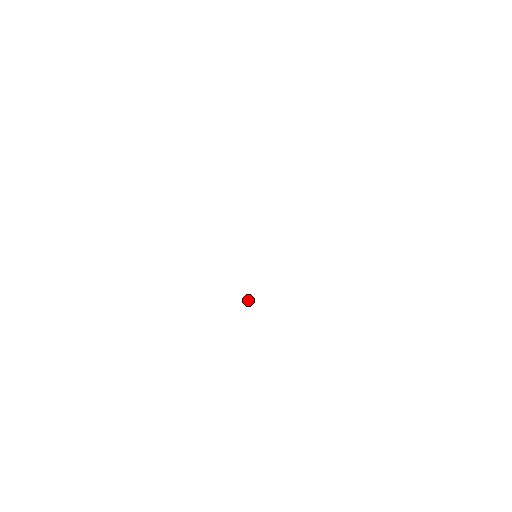
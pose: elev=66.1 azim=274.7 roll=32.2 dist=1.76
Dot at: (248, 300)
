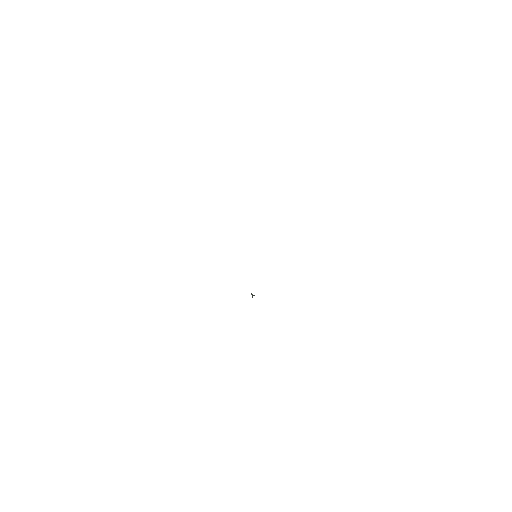
Dot at: occluded
